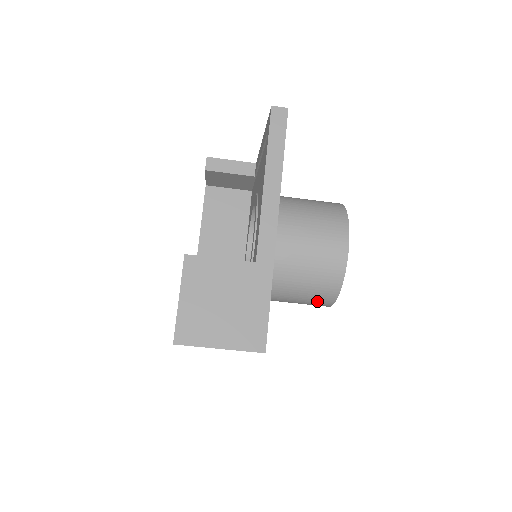
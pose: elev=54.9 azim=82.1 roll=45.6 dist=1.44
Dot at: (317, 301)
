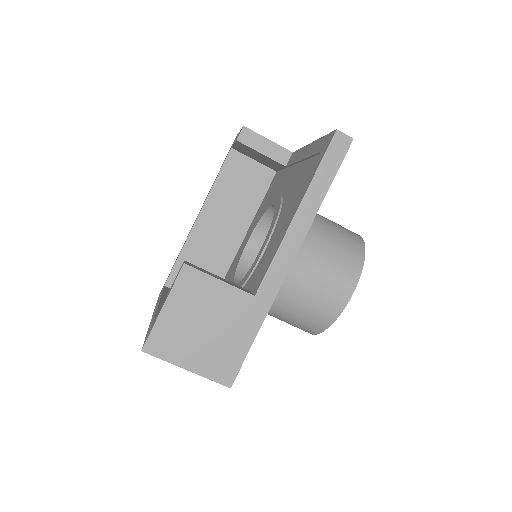
Dot at: (299, 327)
